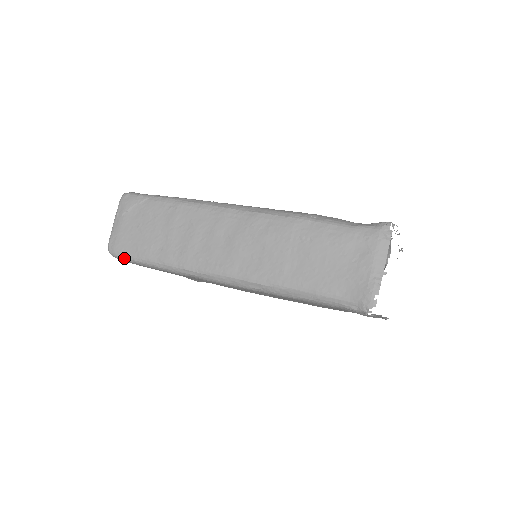
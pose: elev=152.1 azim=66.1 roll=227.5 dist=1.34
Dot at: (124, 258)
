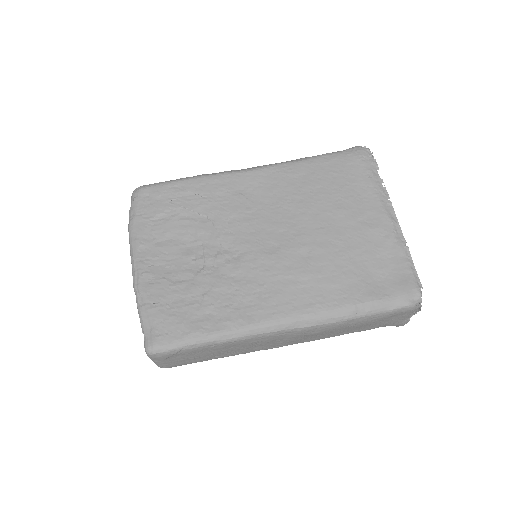
Dot at: occluded
